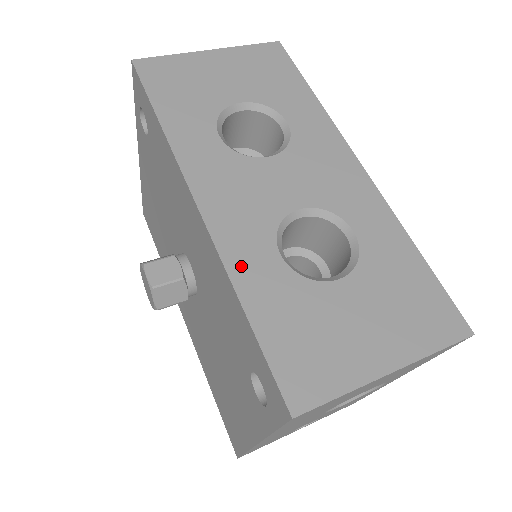
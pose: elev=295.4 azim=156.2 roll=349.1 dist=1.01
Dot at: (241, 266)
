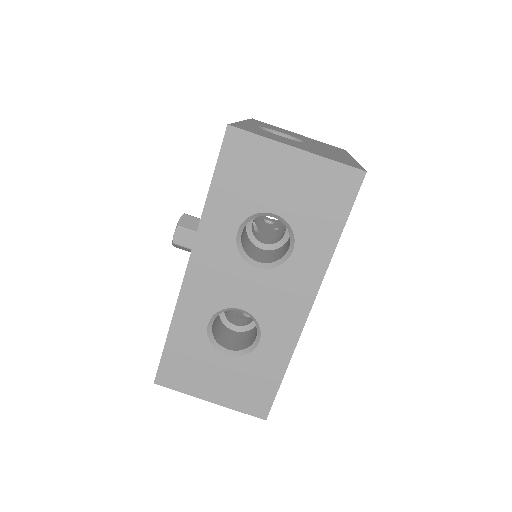
Dot at: (183, 315)
